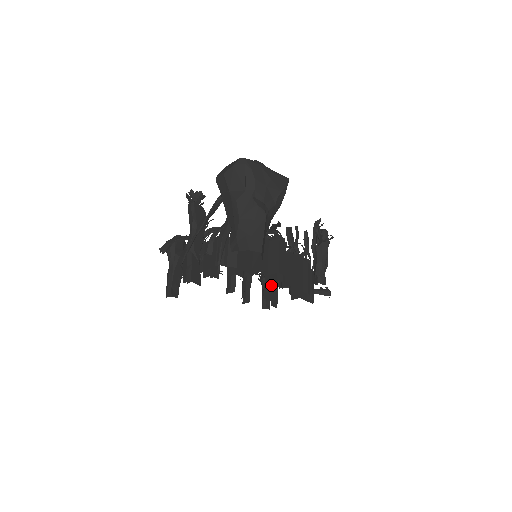
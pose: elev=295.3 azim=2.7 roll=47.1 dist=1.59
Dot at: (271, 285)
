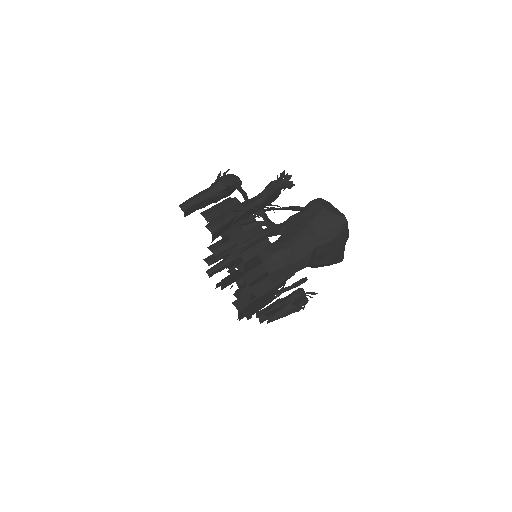
Dot at: (235, 276)
